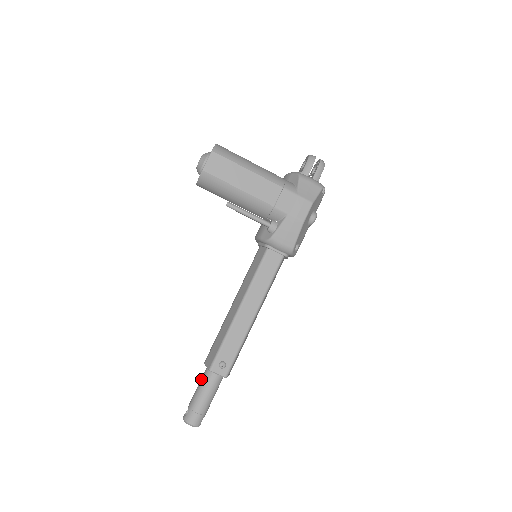
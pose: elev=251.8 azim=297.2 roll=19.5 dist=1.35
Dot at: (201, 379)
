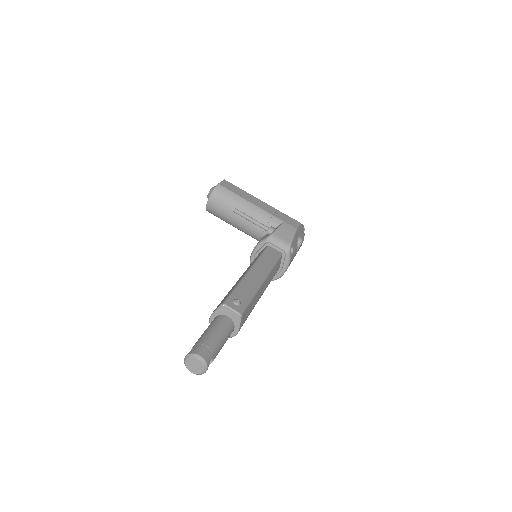
Dot at: (208, 326)
